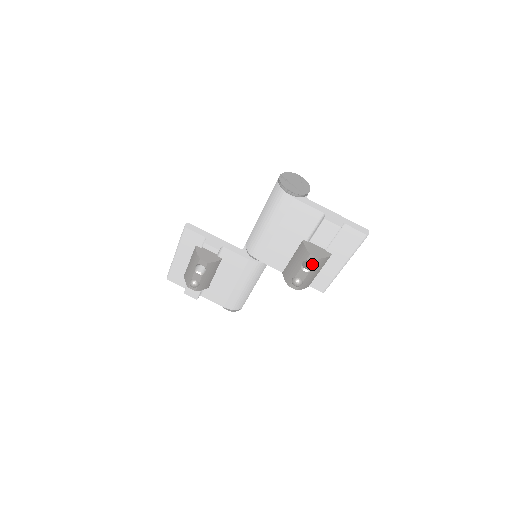
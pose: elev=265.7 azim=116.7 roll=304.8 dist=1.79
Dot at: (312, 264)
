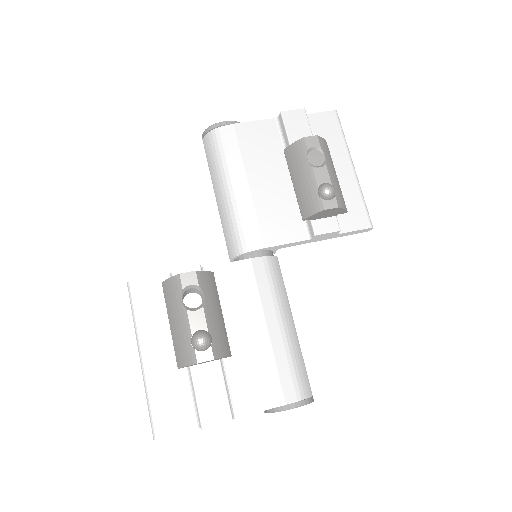
Dot at: (318, 153)
